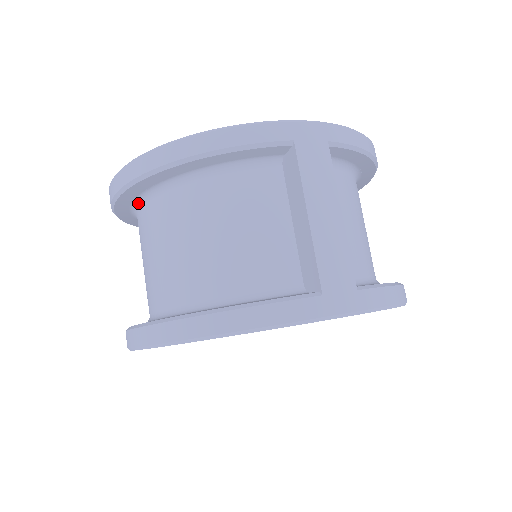
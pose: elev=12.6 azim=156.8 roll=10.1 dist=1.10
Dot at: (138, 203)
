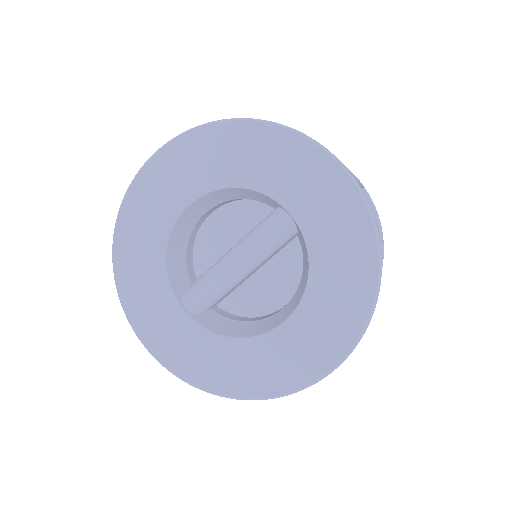
Dot at: occluded
